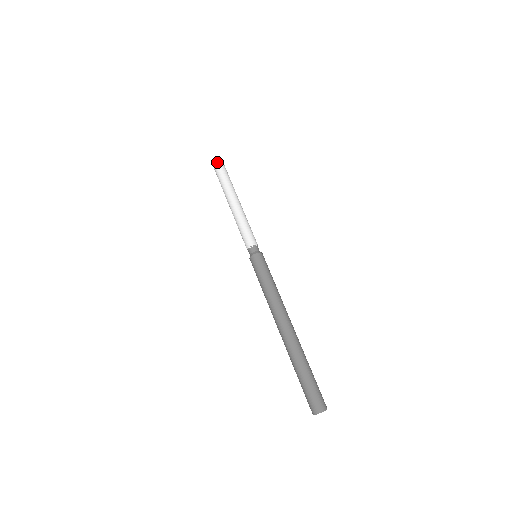
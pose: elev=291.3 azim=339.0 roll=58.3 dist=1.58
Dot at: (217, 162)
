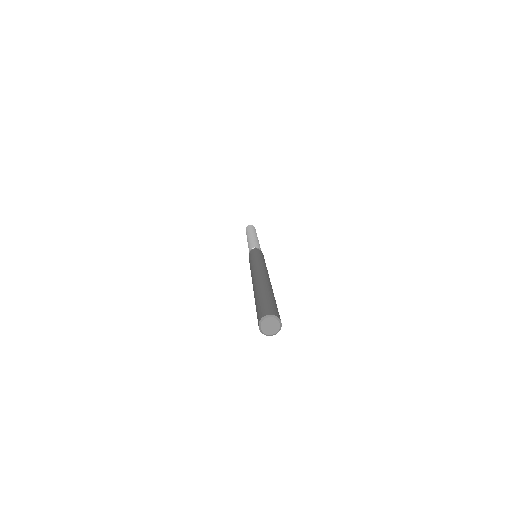
Dot at: (253, 226)
